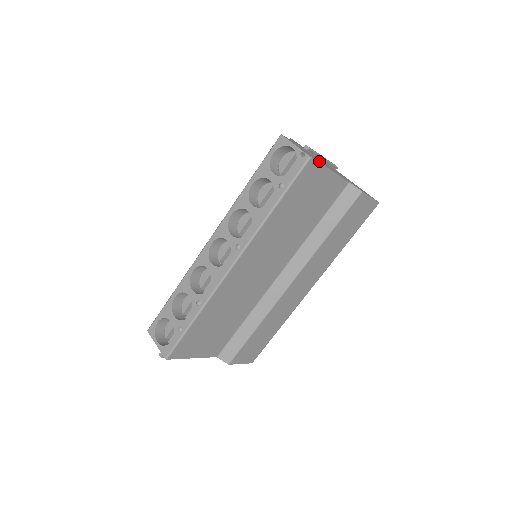
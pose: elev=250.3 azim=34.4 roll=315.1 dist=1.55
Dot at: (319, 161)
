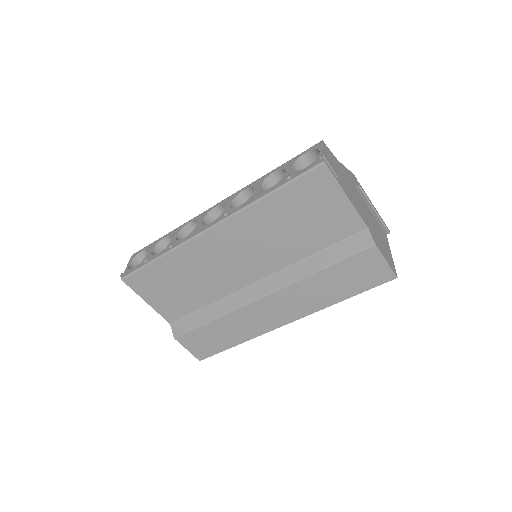
Dot at: (344, 184)
